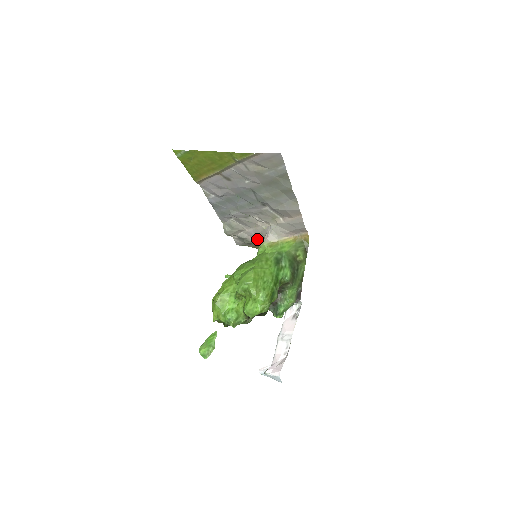
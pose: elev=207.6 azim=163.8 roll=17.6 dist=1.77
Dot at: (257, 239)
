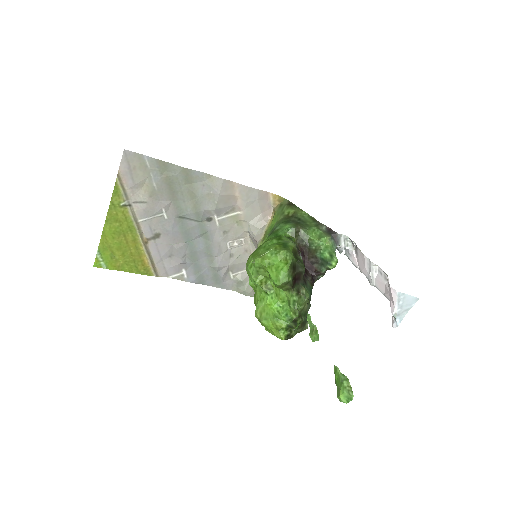
Dot at: occluded
